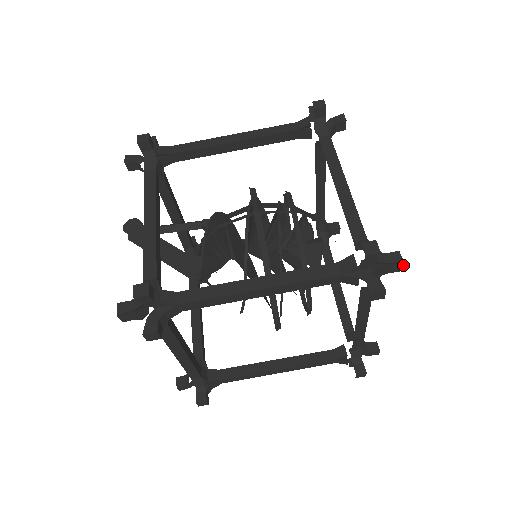
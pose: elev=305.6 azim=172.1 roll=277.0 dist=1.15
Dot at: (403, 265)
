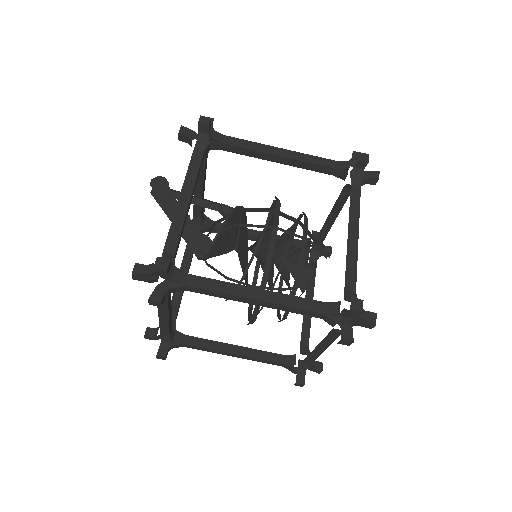
Dot at: occluded
